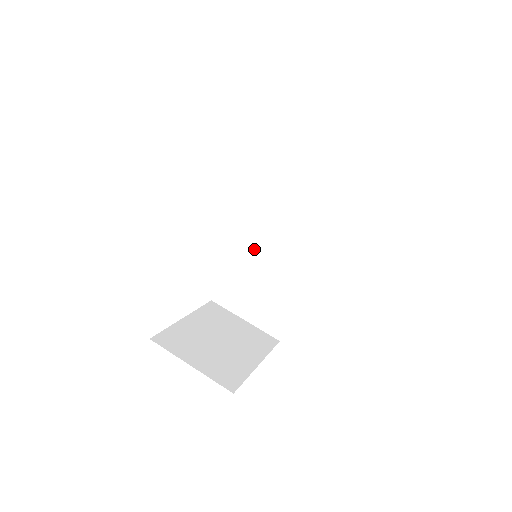
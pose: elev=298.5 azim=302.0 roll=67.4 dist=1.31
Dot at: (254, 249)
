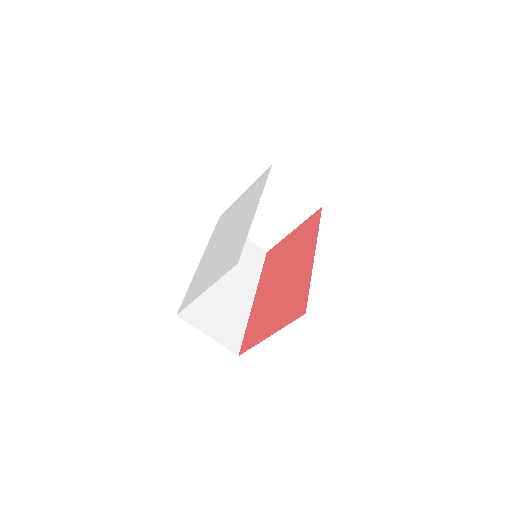
Dot at: occluded
